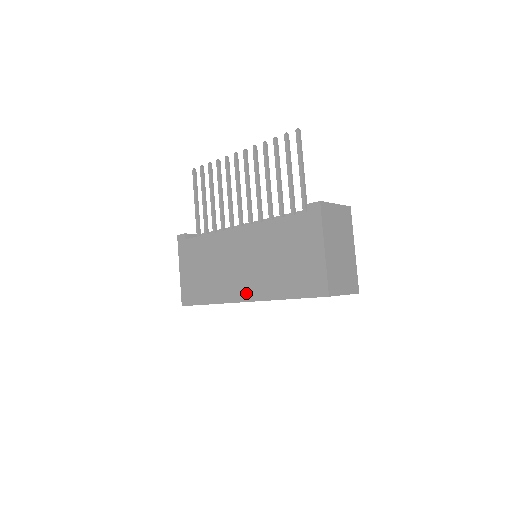
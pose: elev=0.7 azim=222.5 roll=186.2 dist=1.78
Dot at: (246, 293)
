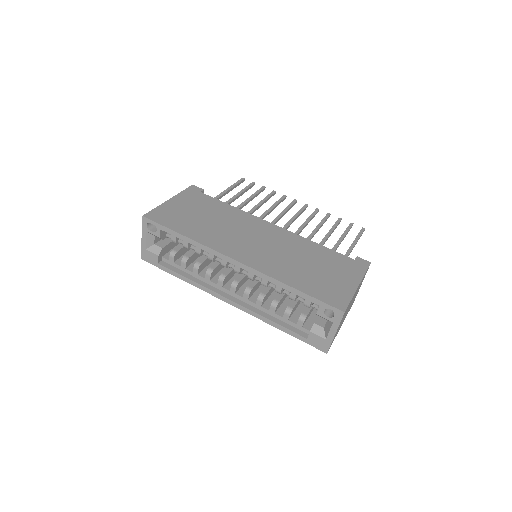
Dot at: (245, 257)
